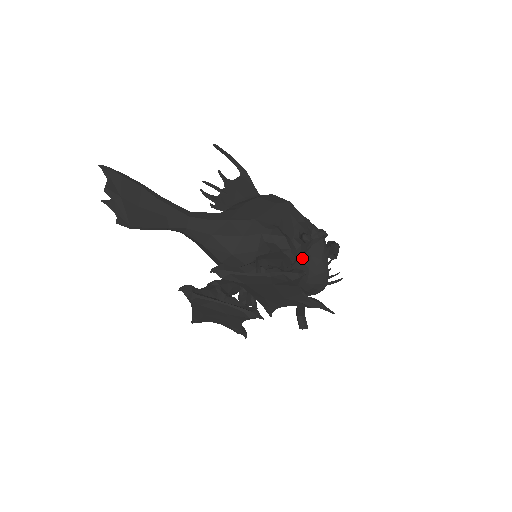
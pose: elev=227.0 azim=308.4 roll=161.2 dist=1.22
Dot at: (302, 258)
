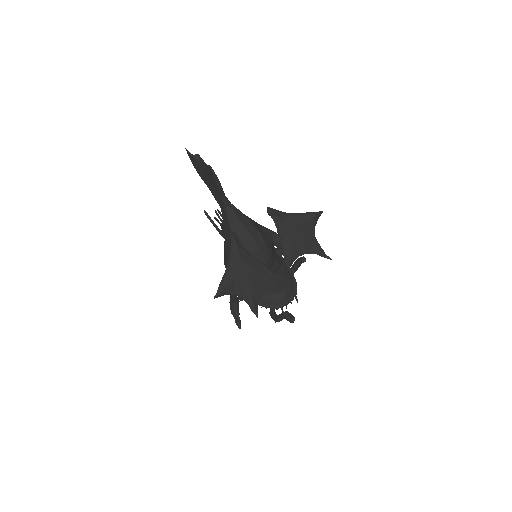
Dot at: (278, 272)
